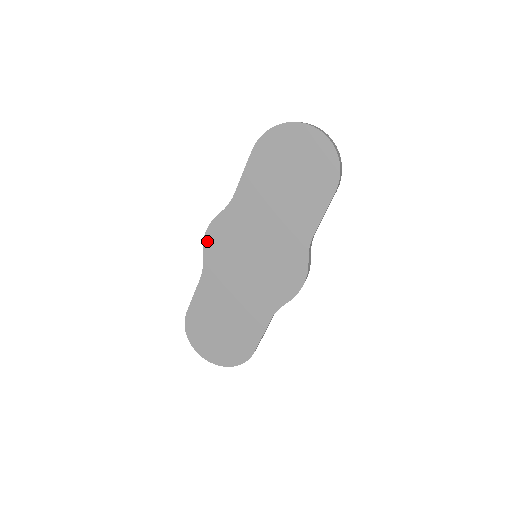
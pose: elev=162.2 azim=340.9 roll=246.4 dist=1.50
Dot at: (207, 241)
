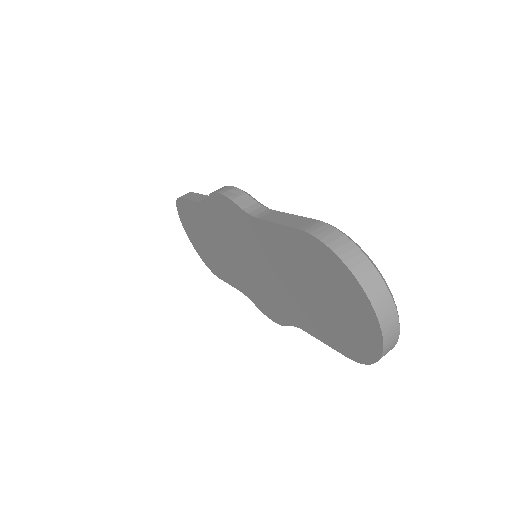
Dot at: (215, 198)
